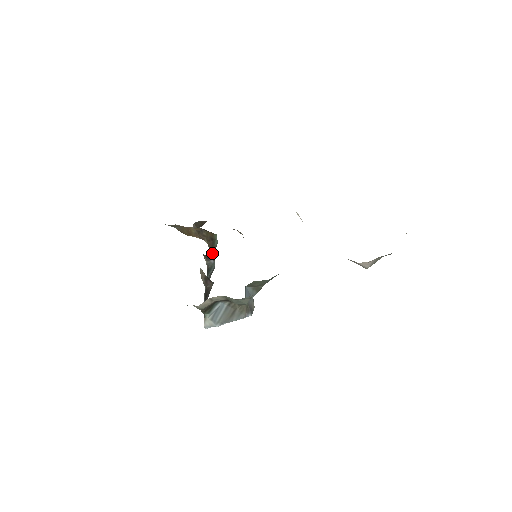
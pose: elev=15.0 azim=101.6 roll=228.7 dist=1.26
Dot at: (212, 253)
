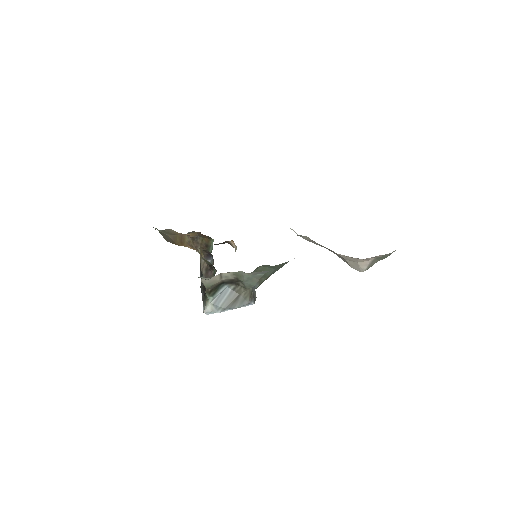
Dot at: occluded
